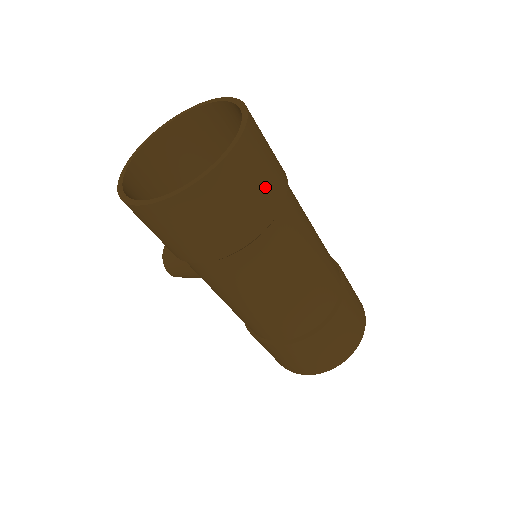
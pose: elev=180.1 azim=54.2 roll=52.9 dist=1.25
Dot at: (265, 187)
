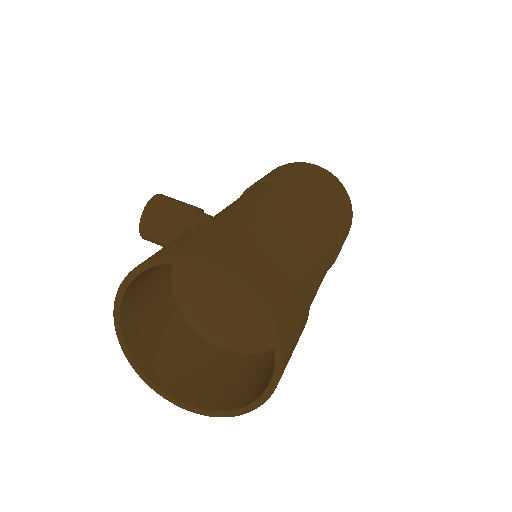
Dot at: occluded
